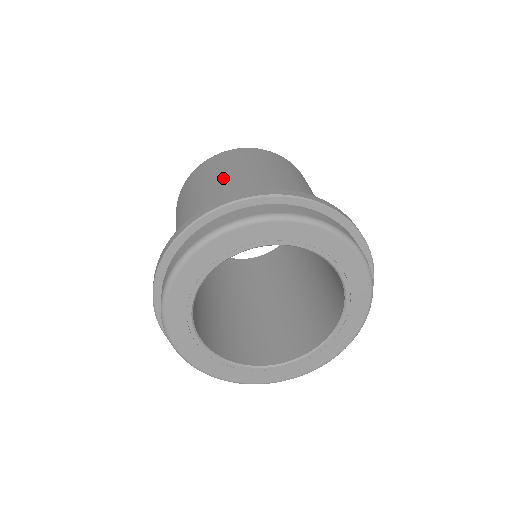
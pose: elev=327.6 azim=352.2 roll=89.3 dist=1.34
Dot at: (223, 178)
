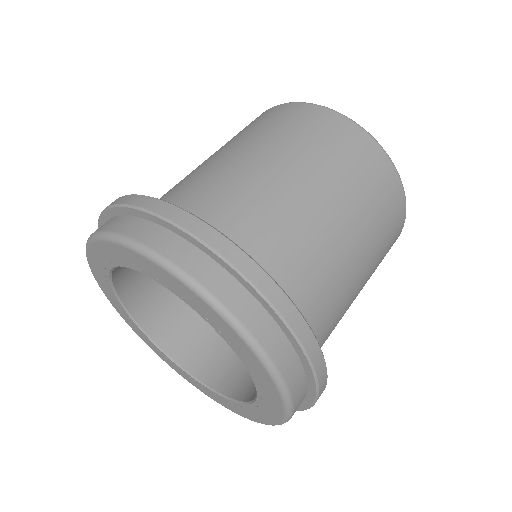
Dot at: (286, 164)
